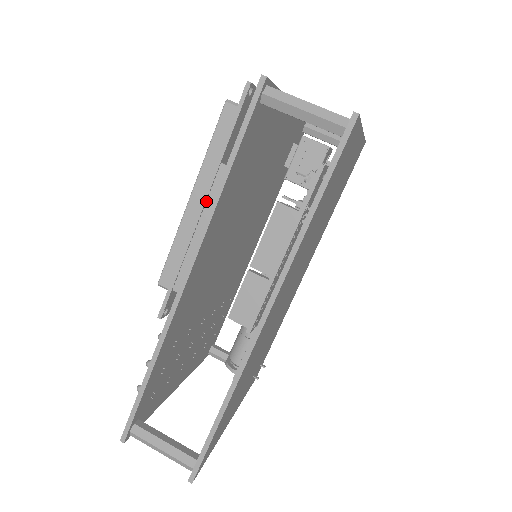
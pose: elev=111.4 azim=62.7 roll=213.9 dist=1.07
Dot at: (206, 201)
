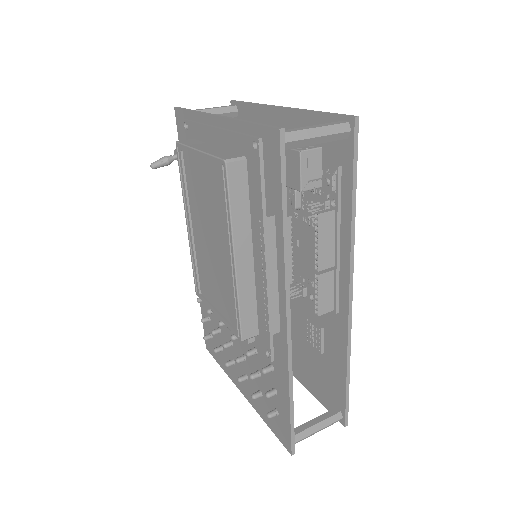
Dot at: (268, 254)
